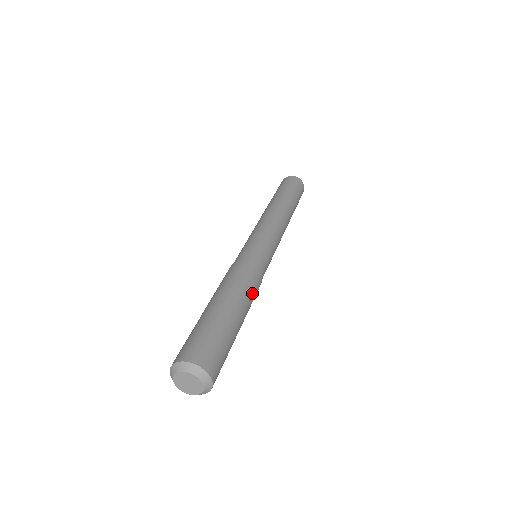
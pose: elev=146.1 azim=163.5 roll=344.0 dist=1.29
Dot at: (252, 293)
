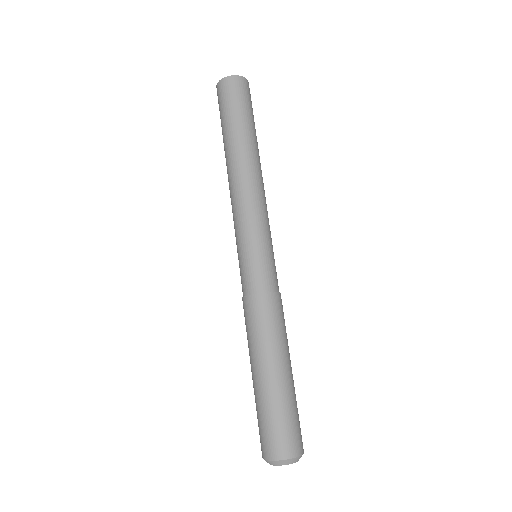
Dot at: (285, 327)
